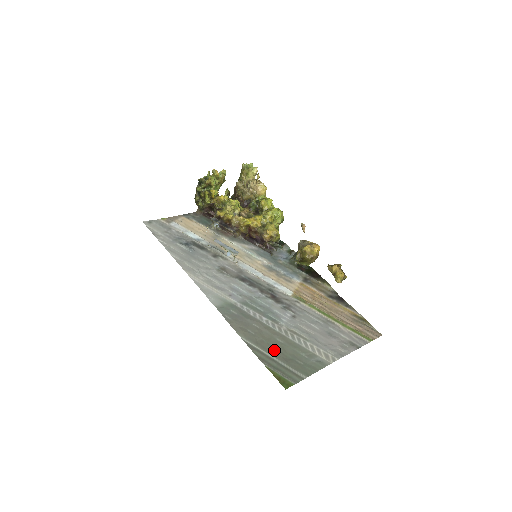
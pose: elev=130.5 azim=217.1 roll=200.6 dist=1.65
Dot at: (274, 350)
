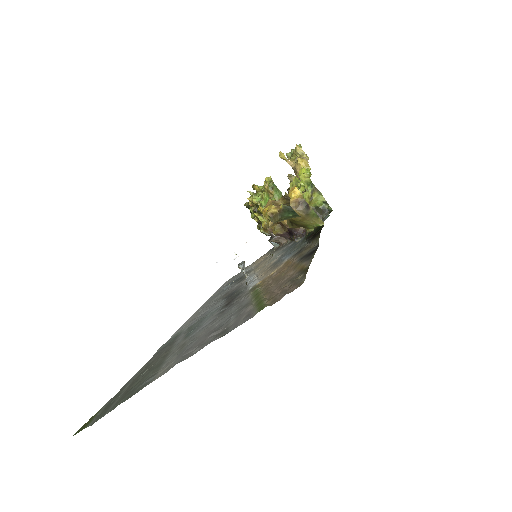
Dot at: (136, 380)
